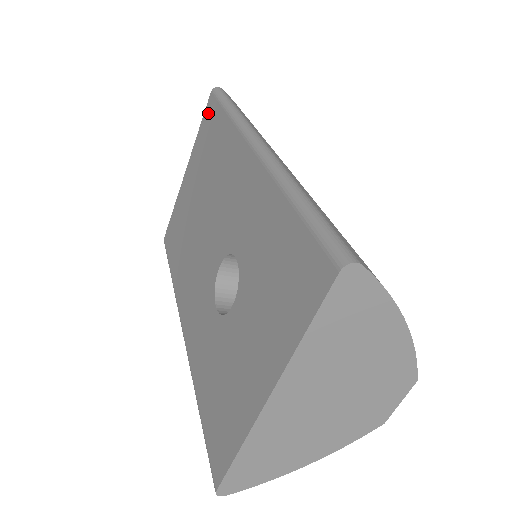
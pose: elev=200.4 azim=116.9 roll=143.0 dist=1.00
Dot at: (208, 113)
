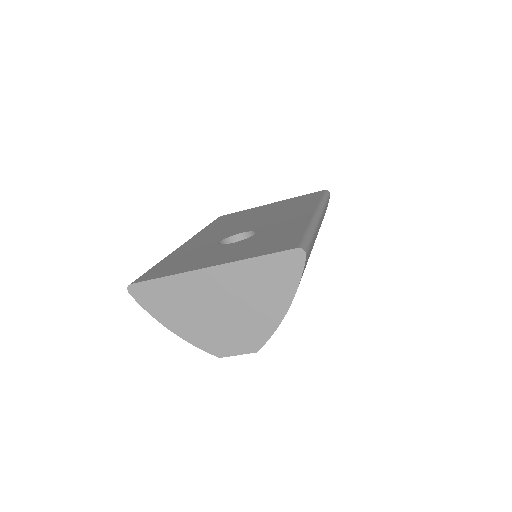
Dot at: (313, 194)
